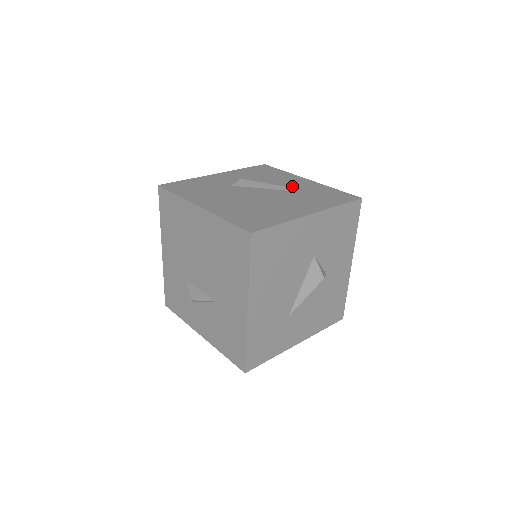
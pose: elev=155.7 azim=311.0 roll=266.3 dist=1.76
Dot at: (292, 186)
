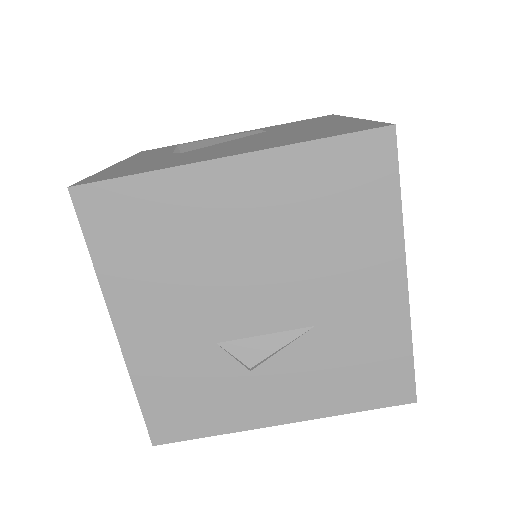
Dot at: occluded
